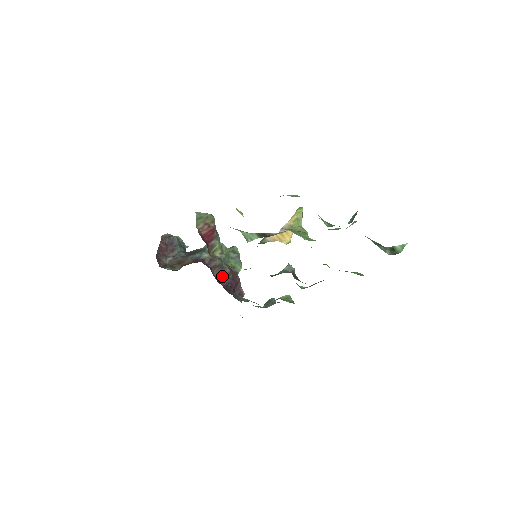
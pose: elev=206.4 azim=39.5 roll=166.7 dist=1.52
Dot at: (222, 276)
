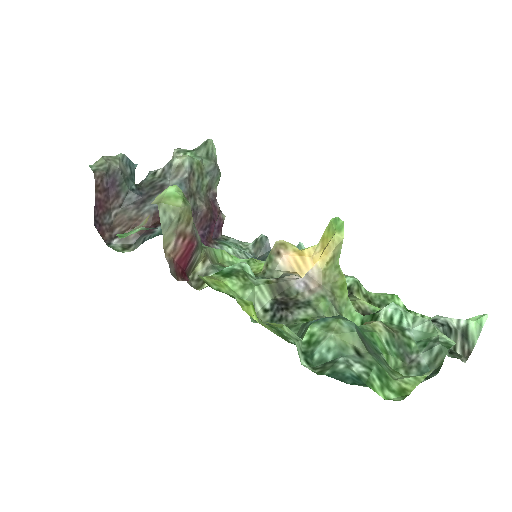
Dot at: (197, 222)
